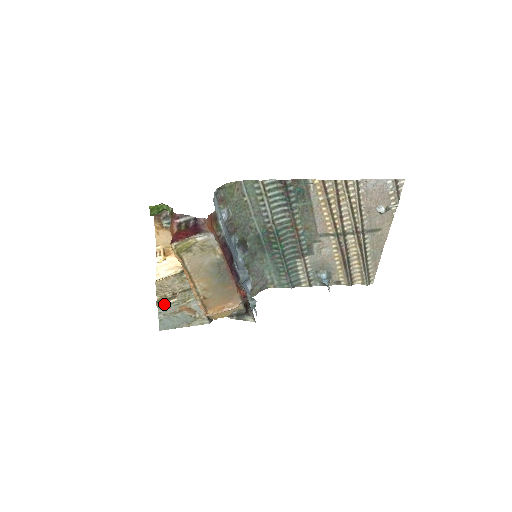
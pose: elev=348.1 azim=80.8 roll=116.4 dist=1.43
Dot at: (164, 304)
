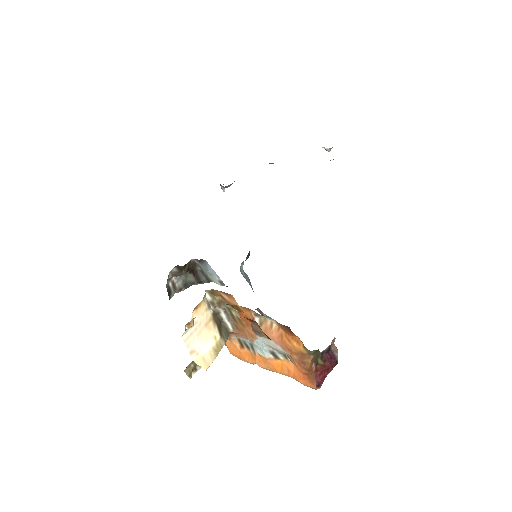
Dot at: occluded
